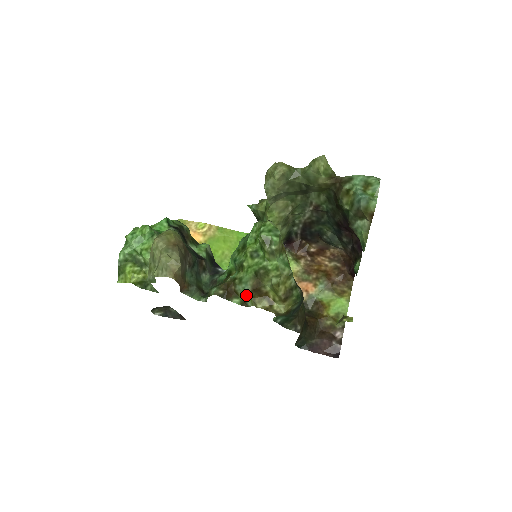
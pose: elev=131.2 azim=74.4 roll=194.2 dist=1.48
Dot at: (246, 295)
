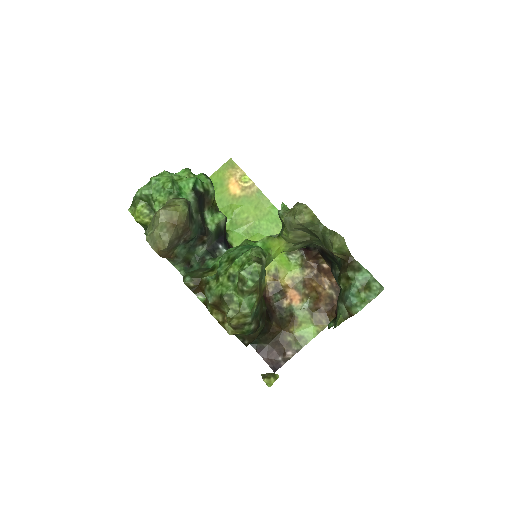
Dot at: (208, 302)
